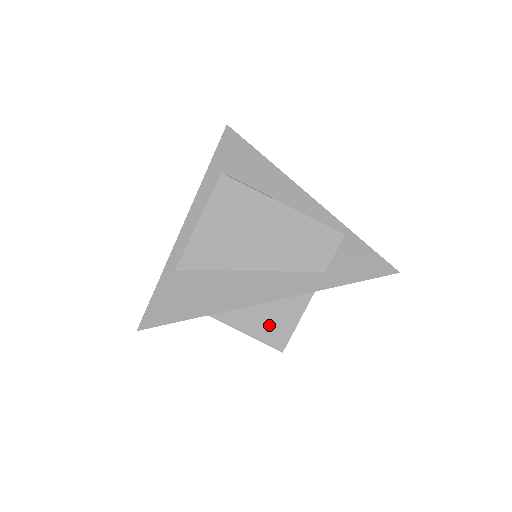
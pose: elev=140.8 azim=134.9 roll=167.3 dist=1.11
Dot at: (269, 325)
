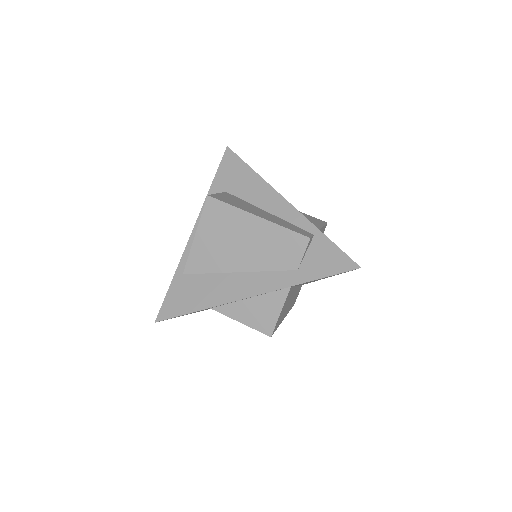
Dot at: (258, 315)
